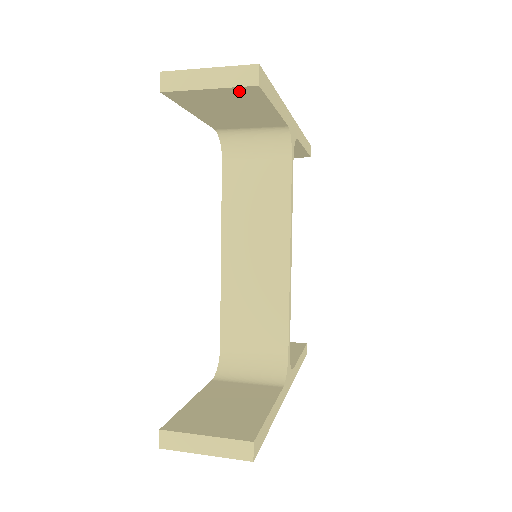
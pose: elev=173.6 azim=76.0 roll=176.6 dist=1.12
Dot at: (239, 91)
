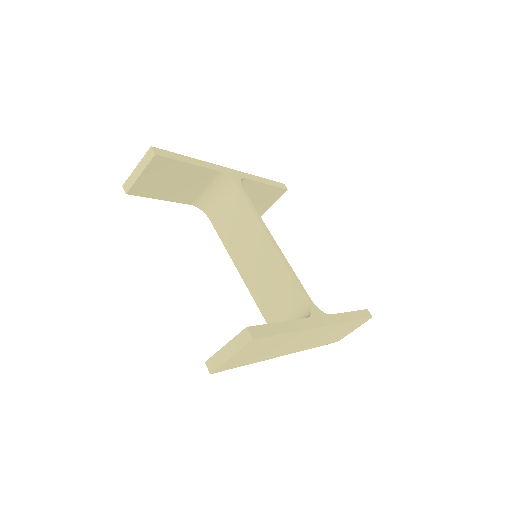
Dot at: (154, 165)
